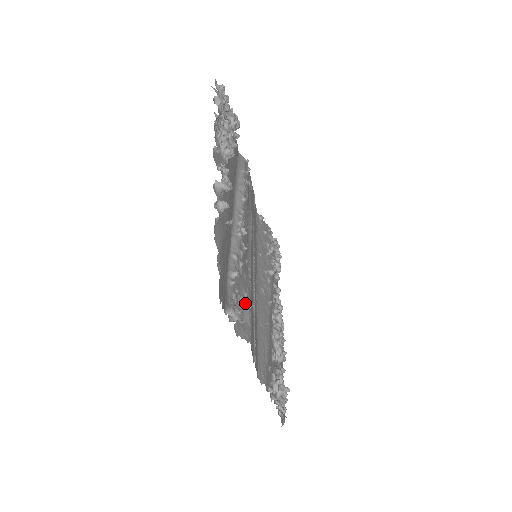
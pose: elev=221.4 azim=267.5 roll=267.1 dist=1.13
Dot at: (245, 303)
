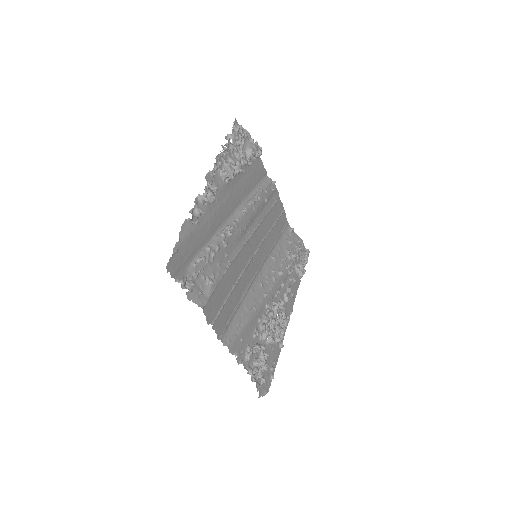
Dot at: (208, 281)
